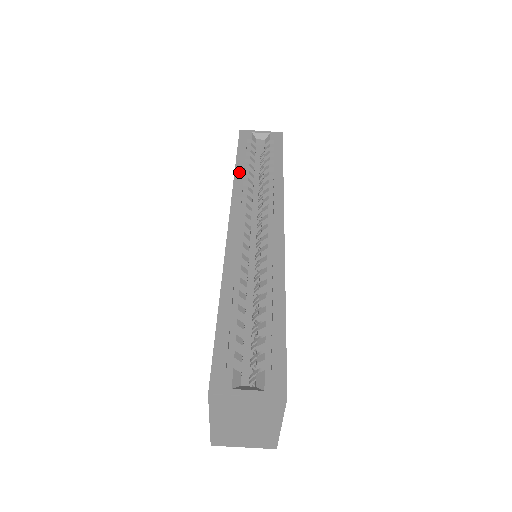
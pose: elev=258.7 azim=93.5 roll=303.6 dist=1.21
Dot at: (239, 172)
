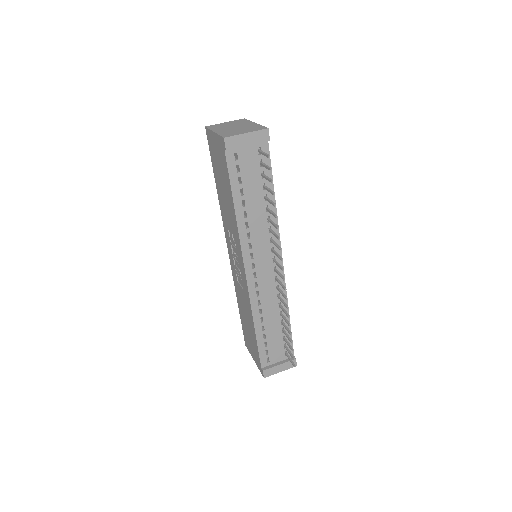
Dot at: occluded
